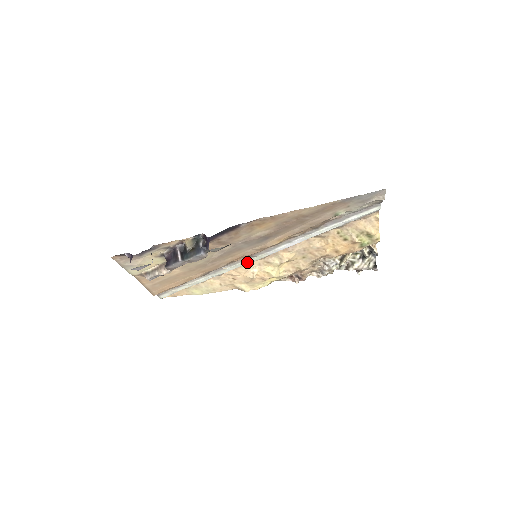
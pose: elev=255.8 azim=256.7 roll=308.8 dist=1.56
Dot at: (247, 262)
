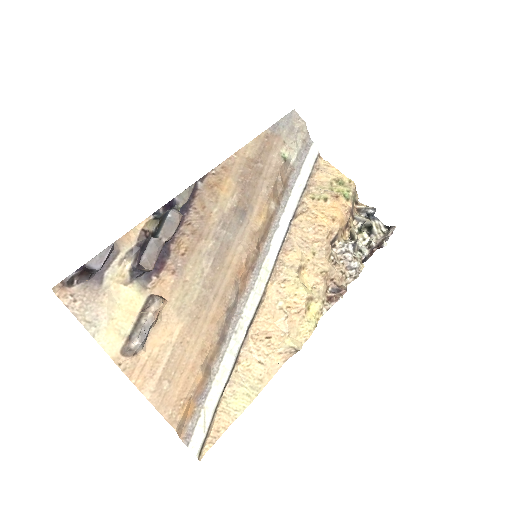
Dot at: (259, 289)
